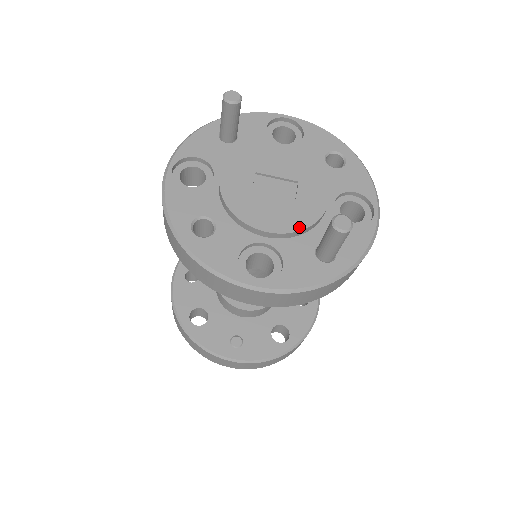
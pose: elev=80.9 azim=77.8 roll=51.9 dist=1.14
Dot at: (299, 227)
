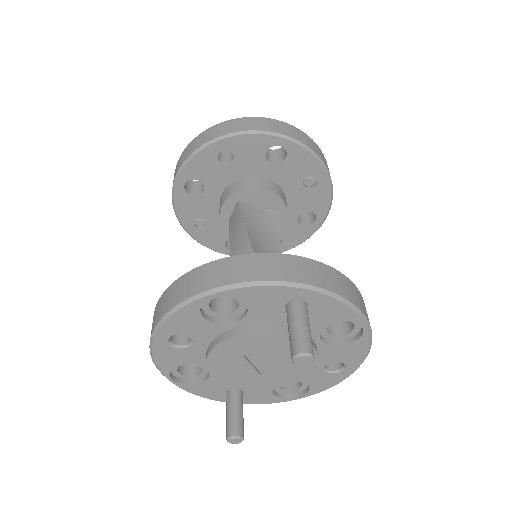
Dot at: (236, 386)
